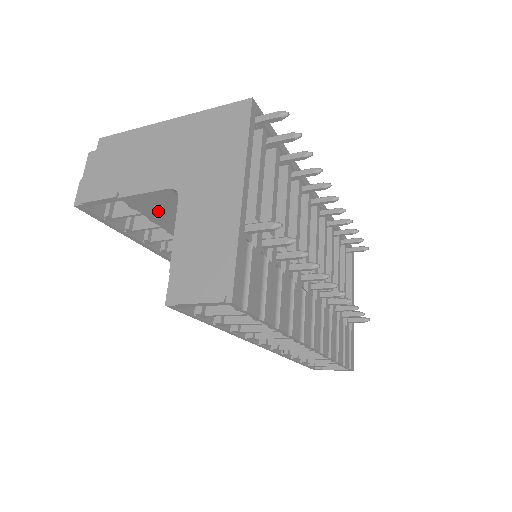
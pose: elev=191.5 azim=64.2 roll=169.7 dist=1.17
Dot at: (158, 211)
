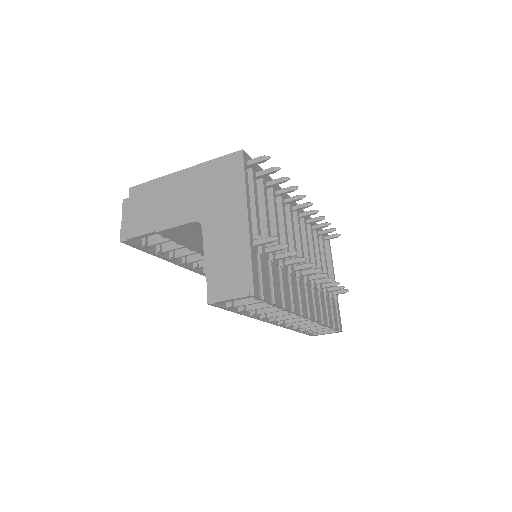
Dot at: (184, 237)
